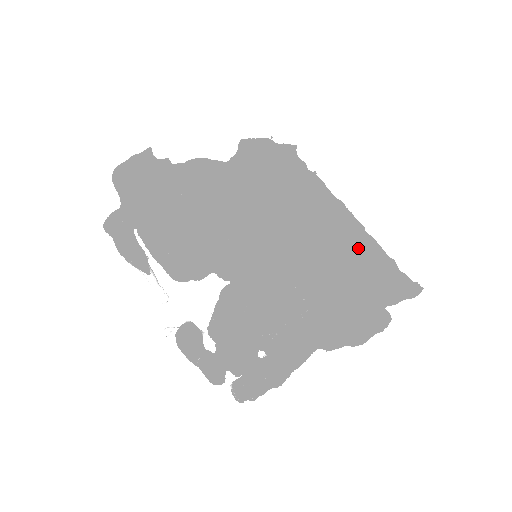
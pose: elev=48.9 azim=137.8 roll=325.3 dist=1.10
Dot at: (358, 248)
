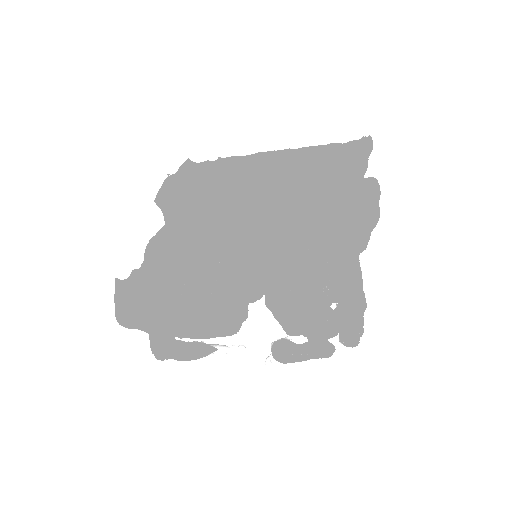
Dot at: (303, 166)
